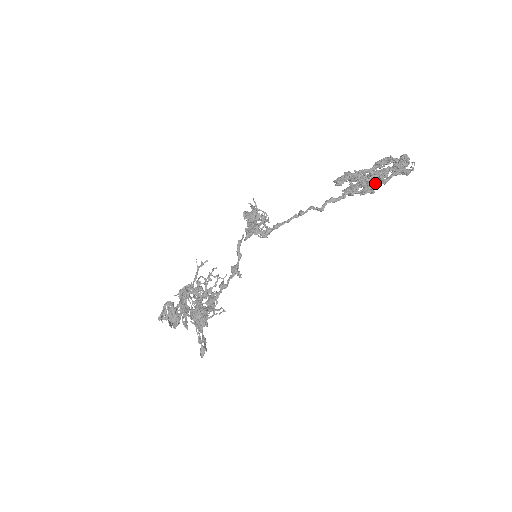
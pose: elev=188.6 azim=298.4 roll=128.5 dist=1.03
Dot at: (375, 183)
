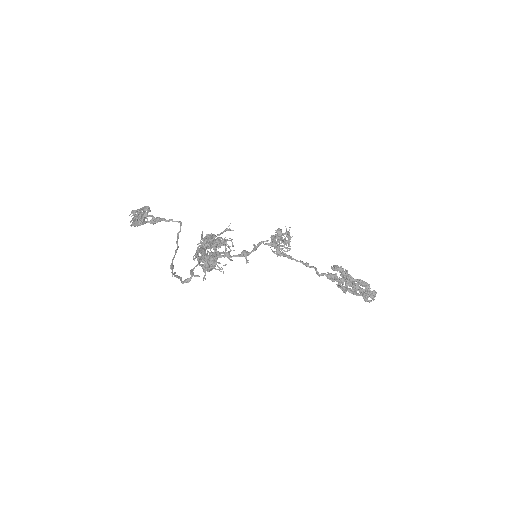
Dot at: (350, 289)
